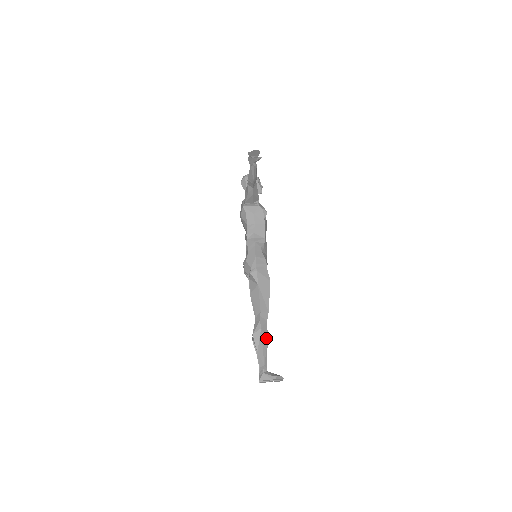
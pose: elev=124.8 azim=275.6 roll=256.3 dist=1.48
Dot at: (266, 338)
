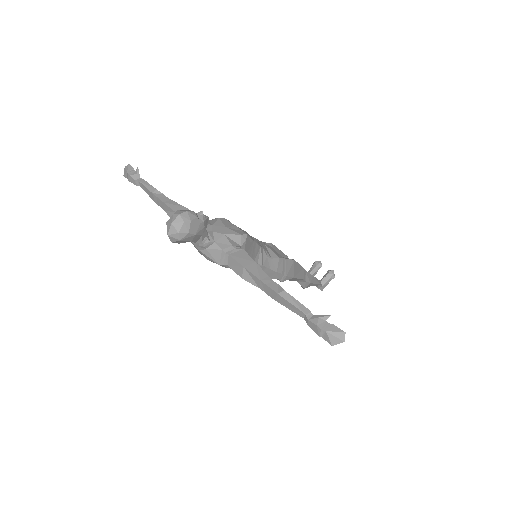
Dot at: (313, 278)
